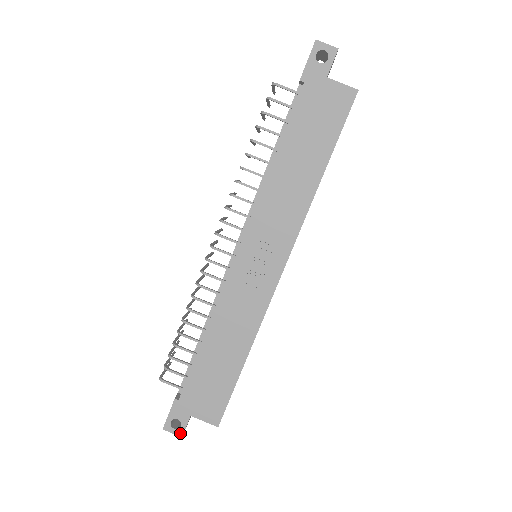
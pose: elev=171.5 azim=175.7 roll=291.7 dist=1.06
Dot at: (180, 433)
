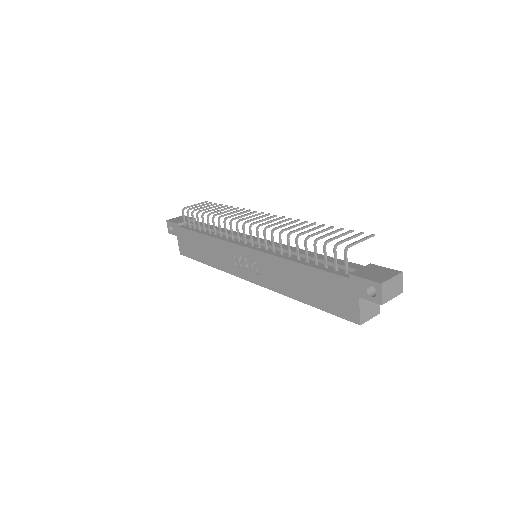
Dot at: (169, 232)
